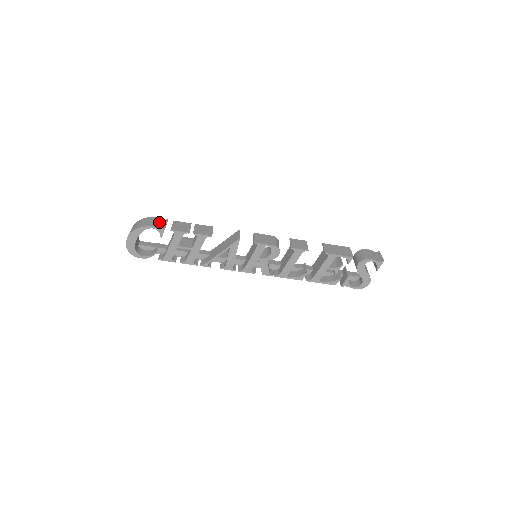
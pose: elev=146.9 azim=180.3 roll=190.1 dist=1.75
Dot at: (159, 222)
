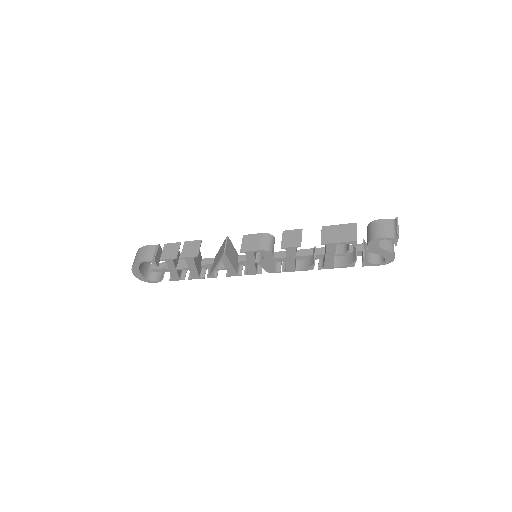
Dot at: (150, 251)
